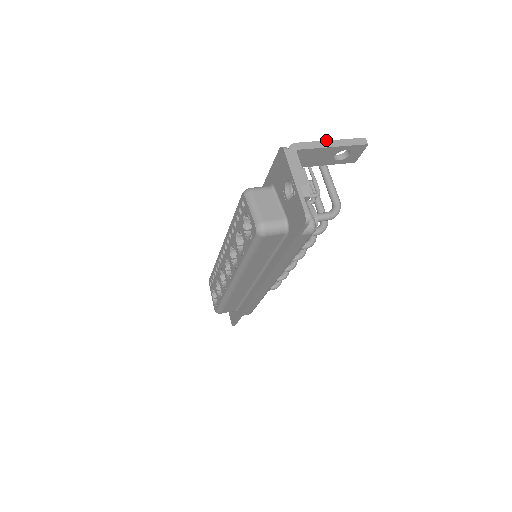
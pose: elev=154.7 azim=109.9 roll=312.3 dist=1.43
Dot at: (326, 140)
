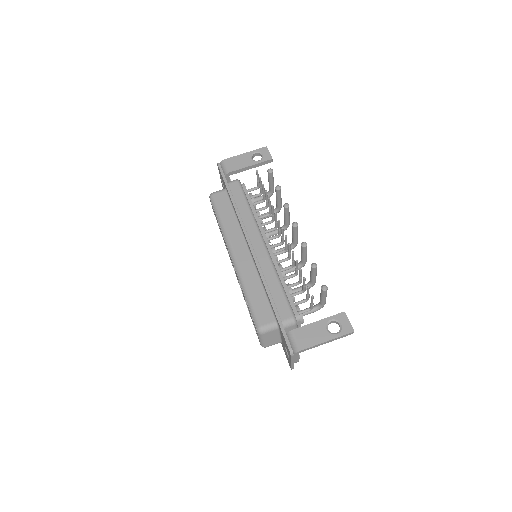
Dot at: (324, 343)
